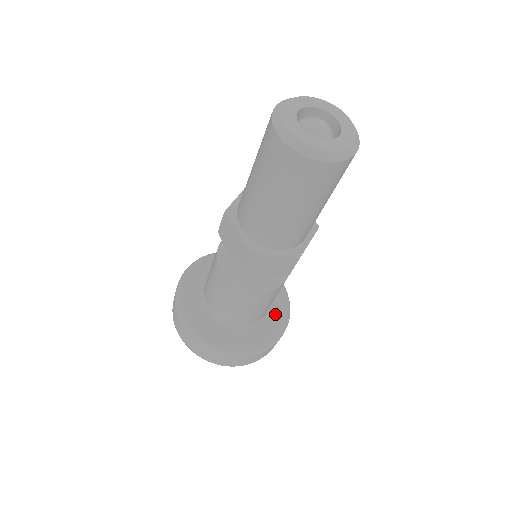
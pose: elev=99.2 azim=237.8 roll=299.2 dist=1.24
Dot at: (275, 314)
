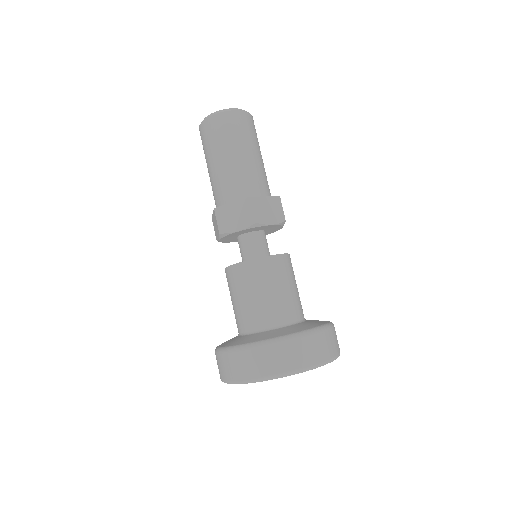
Dot at: occluded
